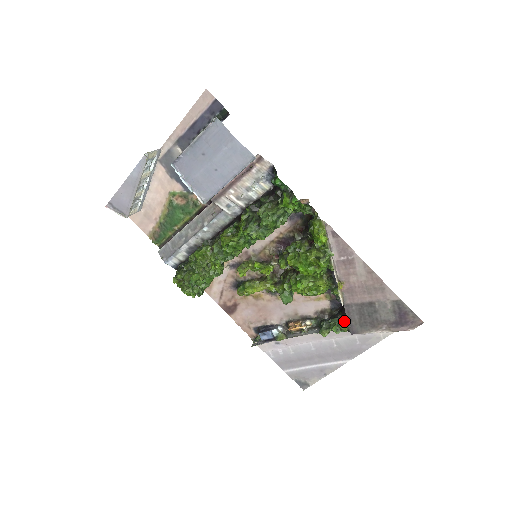
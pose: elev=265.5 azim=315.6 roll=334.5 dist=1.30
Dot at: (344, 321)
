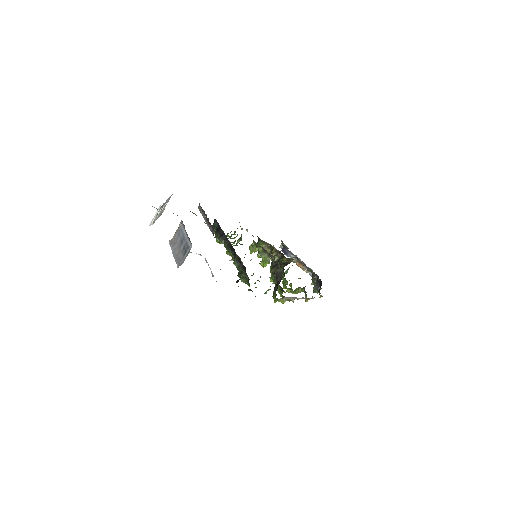
Dot at: (320, 295)
